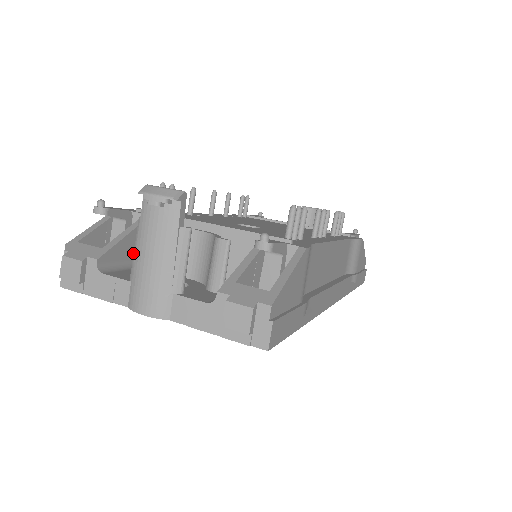
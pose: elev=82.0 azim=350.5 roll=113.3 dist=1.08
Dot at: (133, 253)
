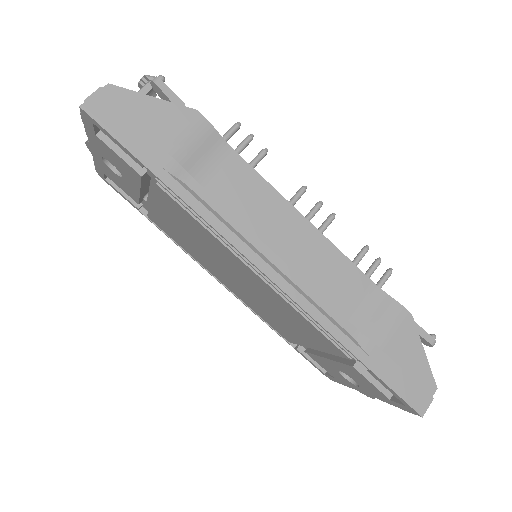
Dot at: occluded
